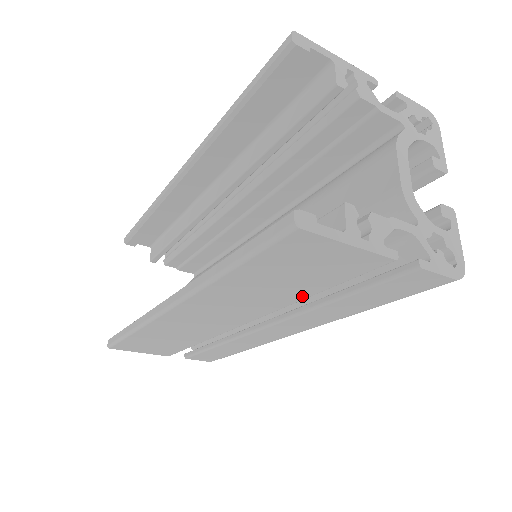
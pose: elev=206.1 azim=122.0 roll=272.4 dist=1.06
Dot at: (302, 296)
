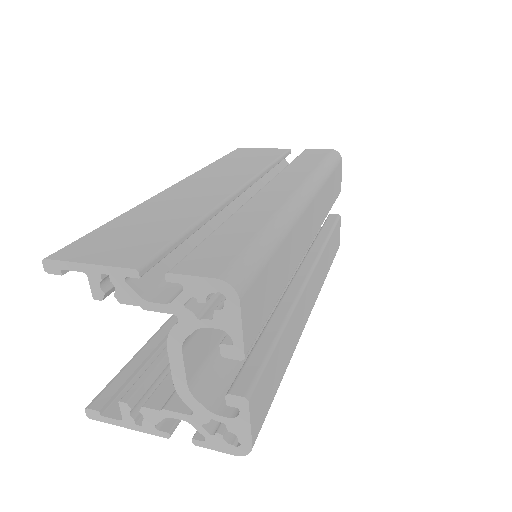
Dot at: occluded
